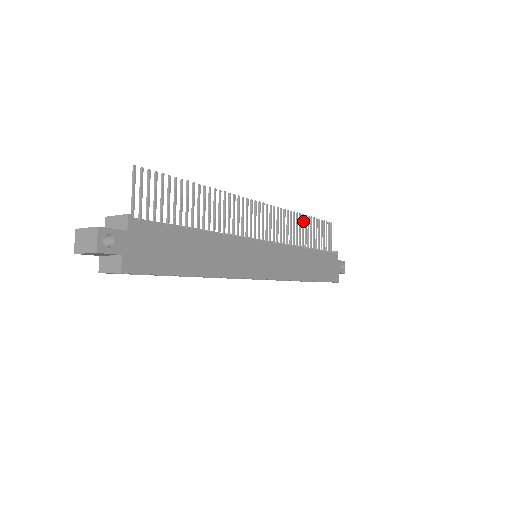
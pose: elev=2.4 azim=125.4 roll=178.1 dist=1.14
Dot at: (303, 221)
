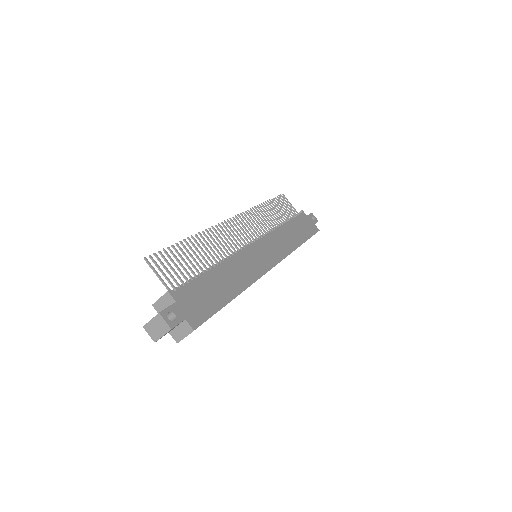
Dot at: (265, 208)
